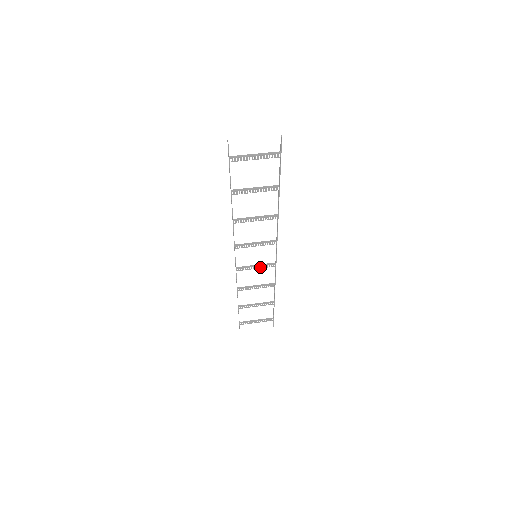
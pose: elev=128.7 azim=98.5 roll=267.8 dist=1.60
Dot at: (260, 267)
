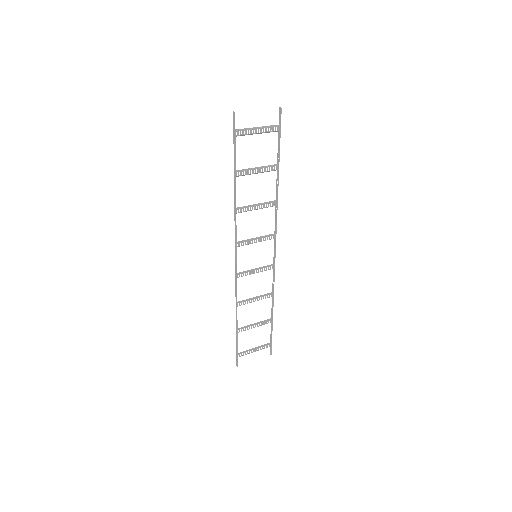
Dot at: (260, 271)
